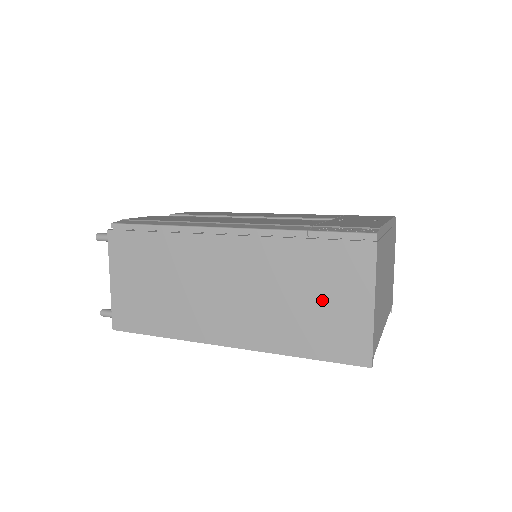
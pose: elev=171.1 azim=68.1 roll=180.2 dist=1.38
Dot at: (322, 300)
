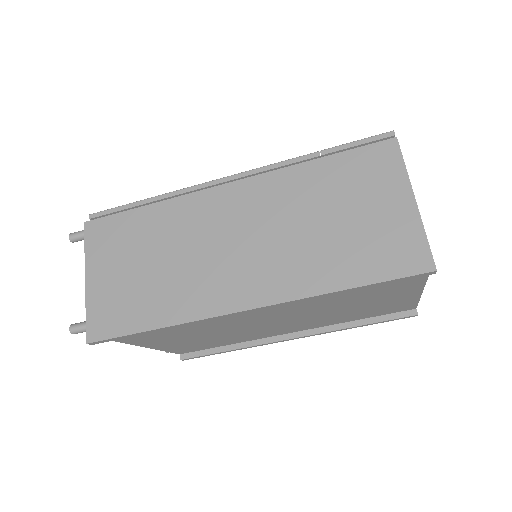
Dot at: (354, 213)
